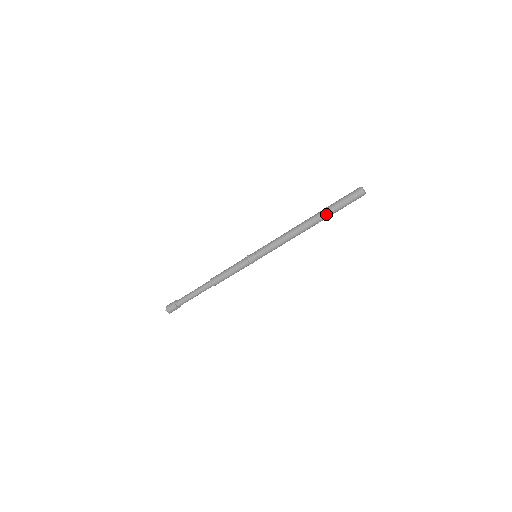
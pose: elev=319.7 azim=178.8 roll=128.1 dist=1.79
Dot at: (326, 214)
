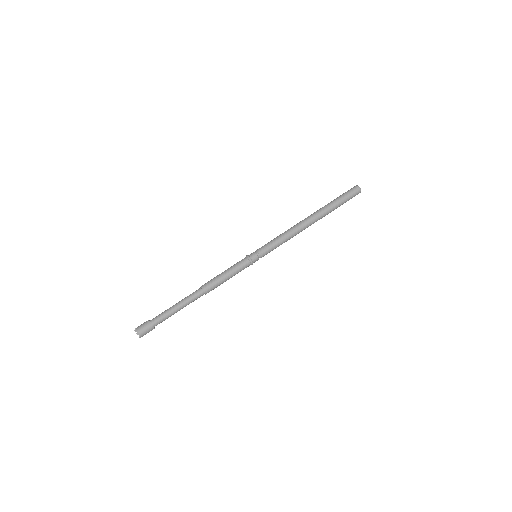
Dot at: (328, 207)
